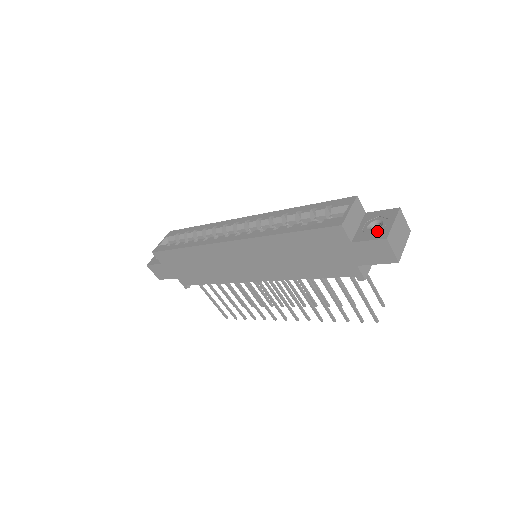
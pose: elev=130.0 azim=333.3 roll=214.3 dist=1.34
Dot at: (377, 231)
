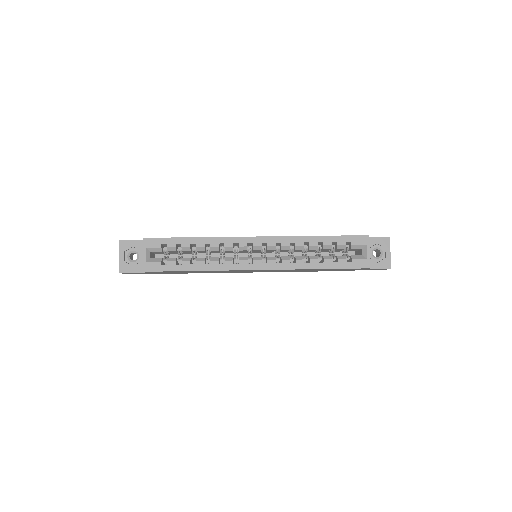
Dot at: (382, 260)
